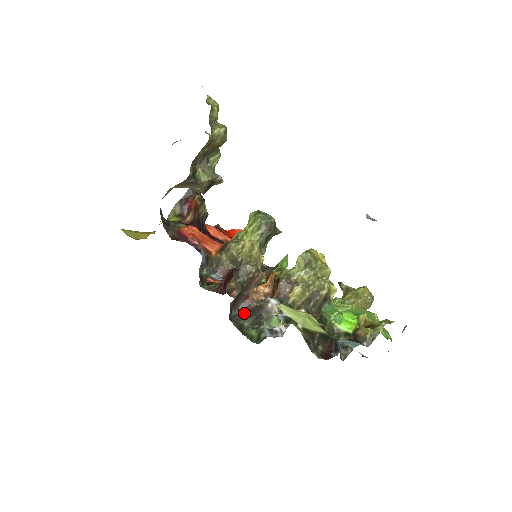
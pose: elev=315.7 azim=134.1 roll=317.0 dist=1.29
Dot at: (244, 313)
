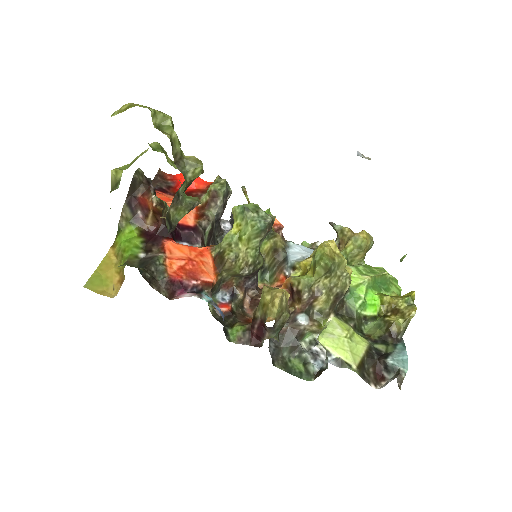
Dot at: (278, 342)
